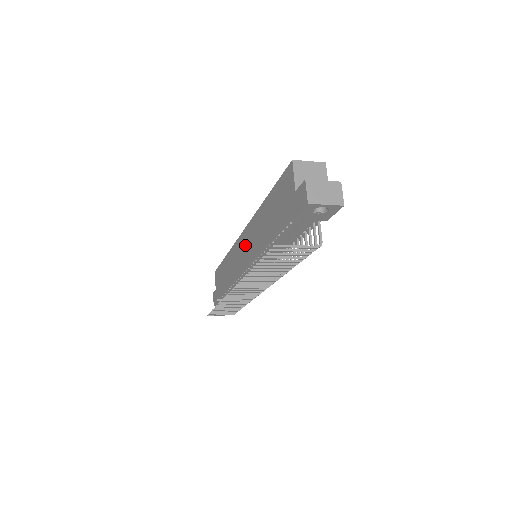
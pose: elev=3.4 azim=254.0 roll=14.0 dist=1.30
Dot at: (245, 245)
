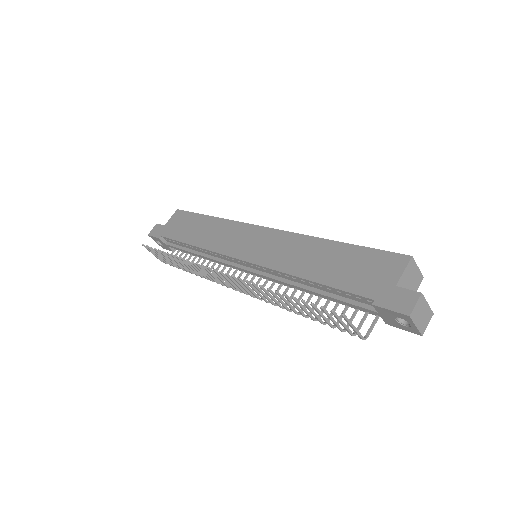
Dot at: (261, 242)
